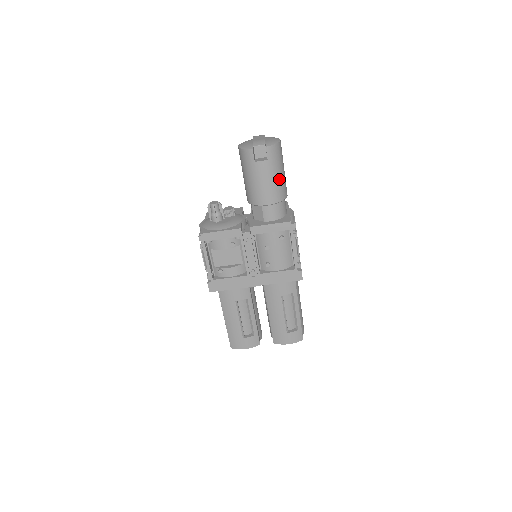
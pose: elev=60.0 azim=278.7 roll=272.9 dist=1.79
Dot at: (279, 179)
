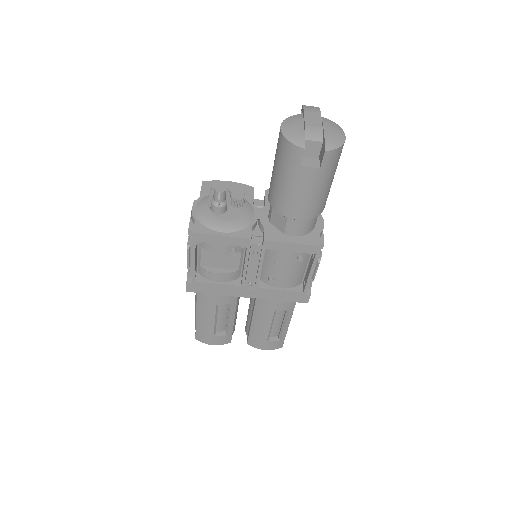
Dot at: (325, 191)
